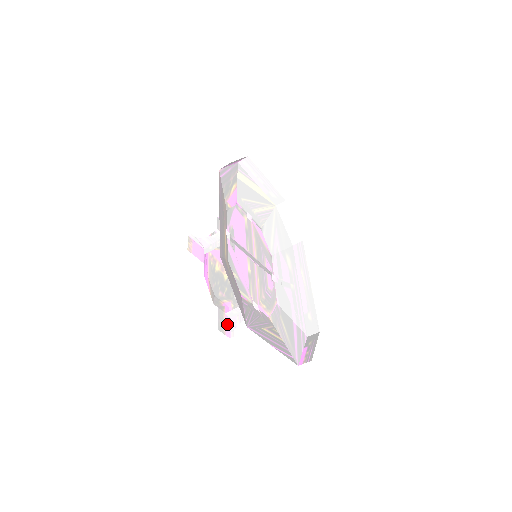
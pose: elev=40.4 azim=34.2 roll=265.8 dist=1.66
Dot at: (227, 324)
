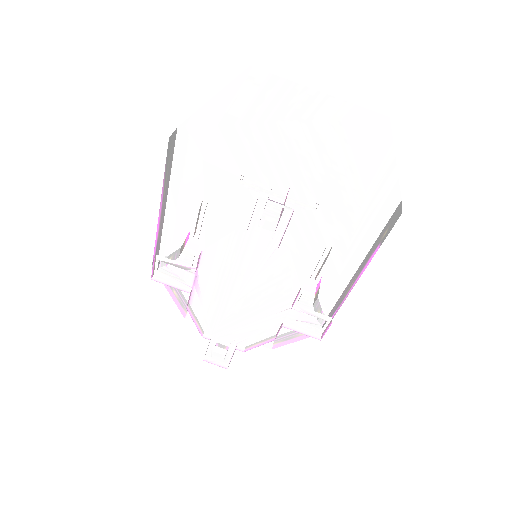
Dot at: occluded
